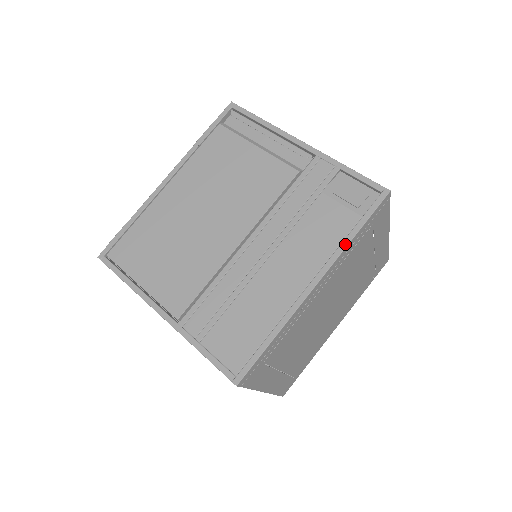
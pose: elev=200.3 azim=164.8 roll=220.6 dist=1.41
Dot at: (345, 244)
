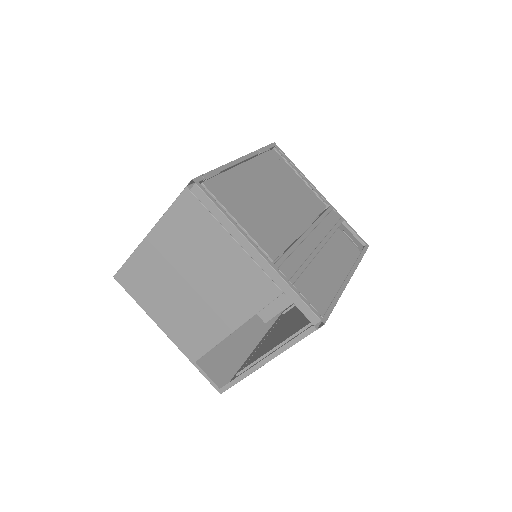
Dot at: (358, 263)
